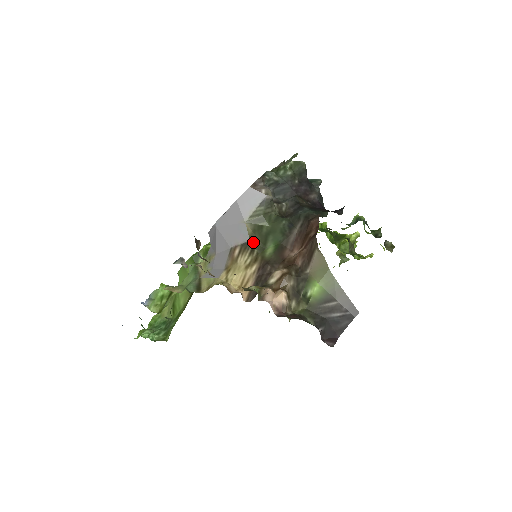
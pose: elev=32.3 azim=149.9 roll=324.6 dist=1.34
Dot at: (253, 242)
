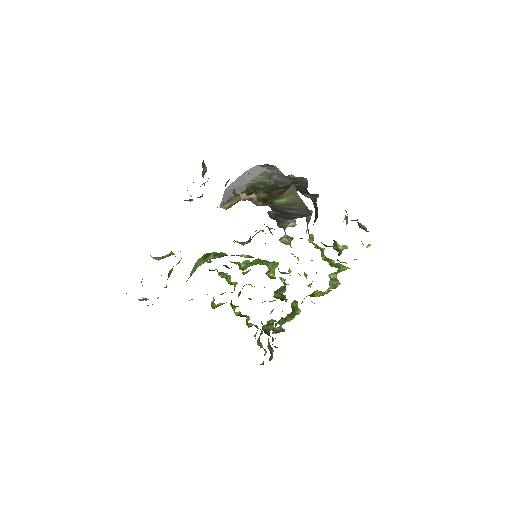
Dot at: (247, 191)
